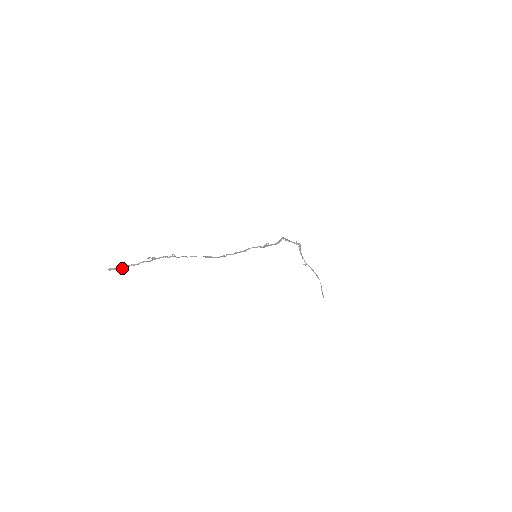
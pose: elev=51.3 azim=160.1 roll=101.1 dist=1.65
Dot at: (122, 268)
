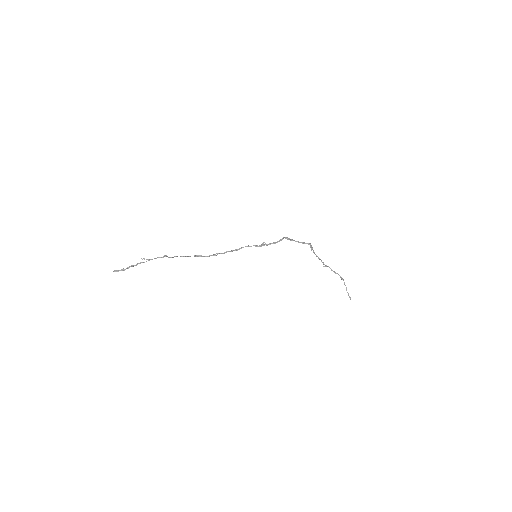
Dot at: (124, 269)
